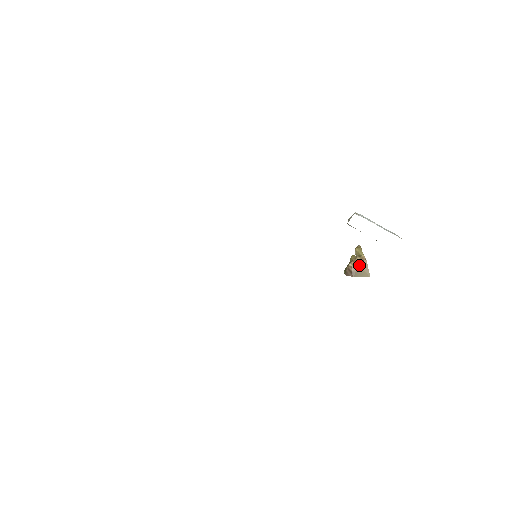
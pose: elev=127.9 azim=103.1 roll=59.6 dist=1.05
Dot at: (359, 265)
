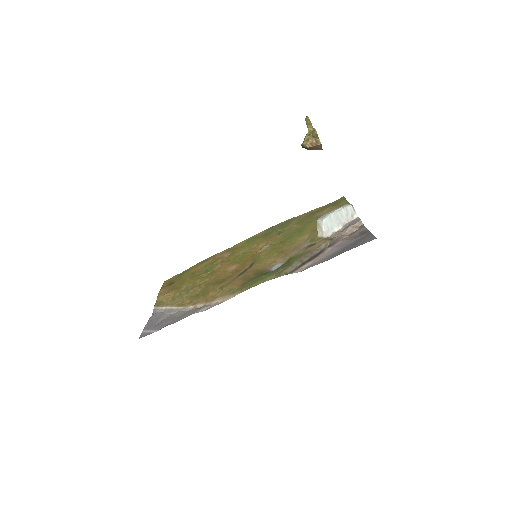
Dot at: (315, 146)
